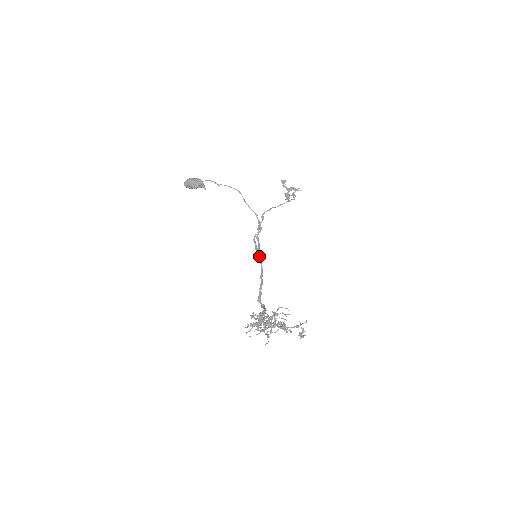
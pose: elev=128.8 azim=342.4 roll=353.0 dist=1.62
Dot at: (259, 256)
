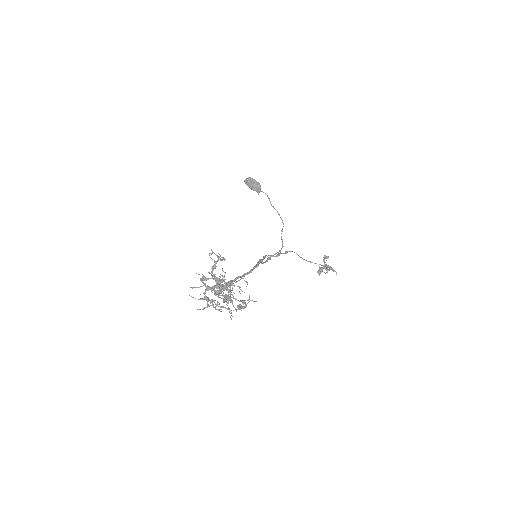
Dot at: (258, 263)
